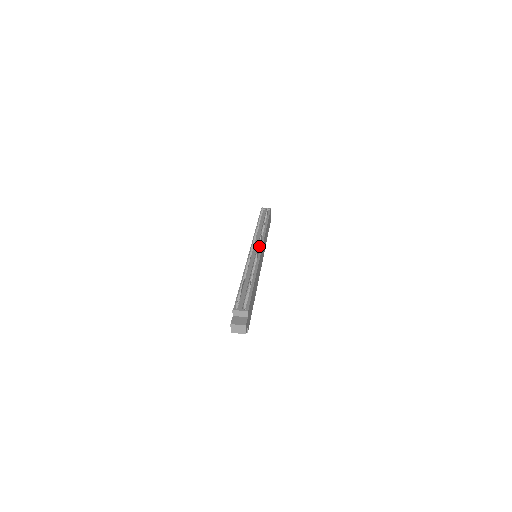
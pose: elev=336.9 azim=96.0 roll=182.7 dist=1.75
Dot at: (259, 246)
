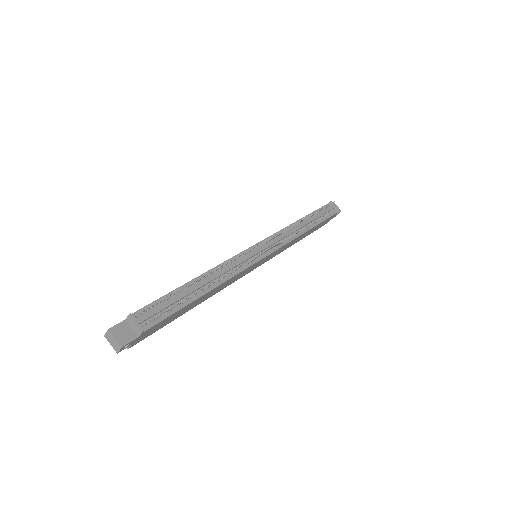
Dot at: (268, 250)
